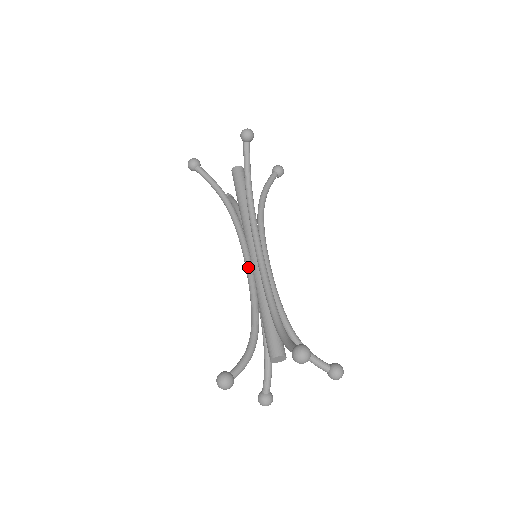
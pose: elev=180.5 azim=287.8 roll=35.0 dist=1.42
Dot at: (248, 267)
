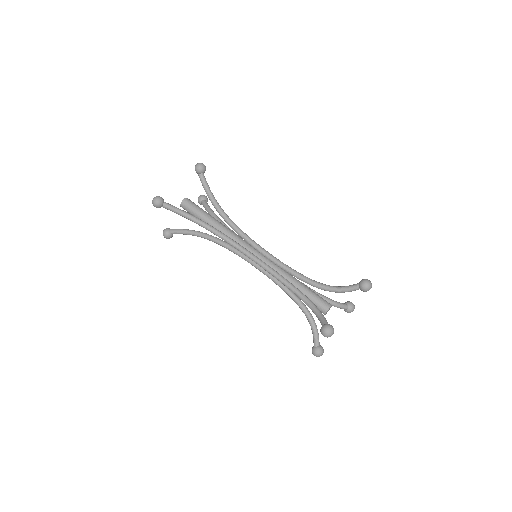
Dot at: (263, 263)
